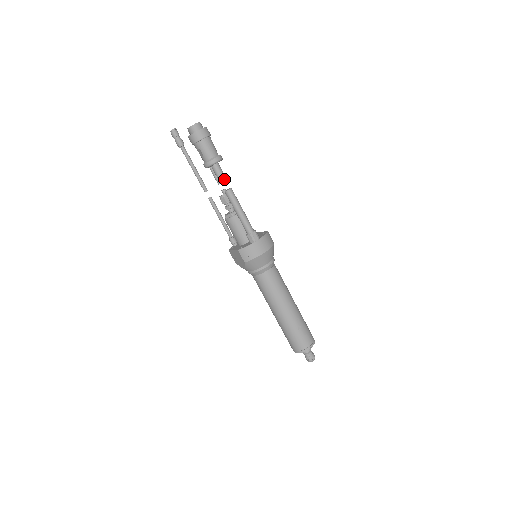
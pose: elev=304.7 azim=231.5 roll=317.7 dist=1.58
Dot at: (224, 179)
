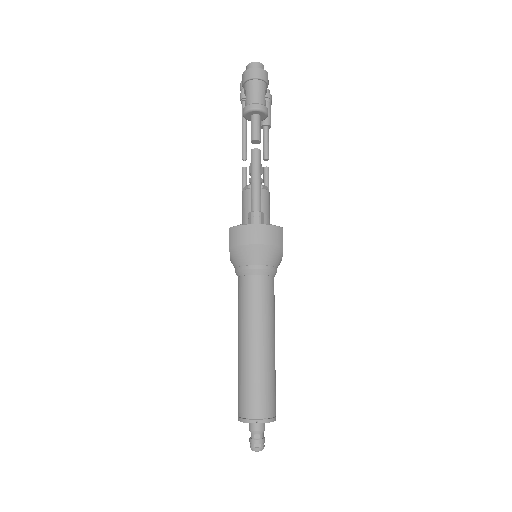
Dot at: (256, 135)
